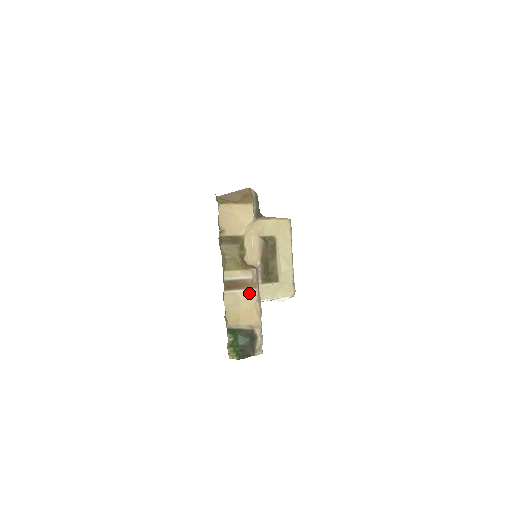
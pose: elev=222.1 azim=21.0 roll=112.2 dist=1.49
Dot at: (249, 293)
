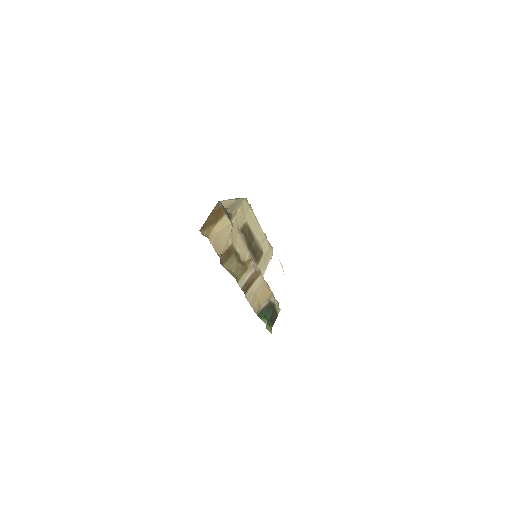
Dot at: (258, 282)
